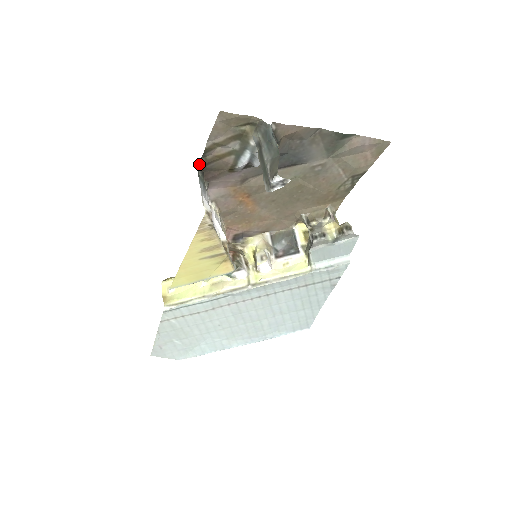
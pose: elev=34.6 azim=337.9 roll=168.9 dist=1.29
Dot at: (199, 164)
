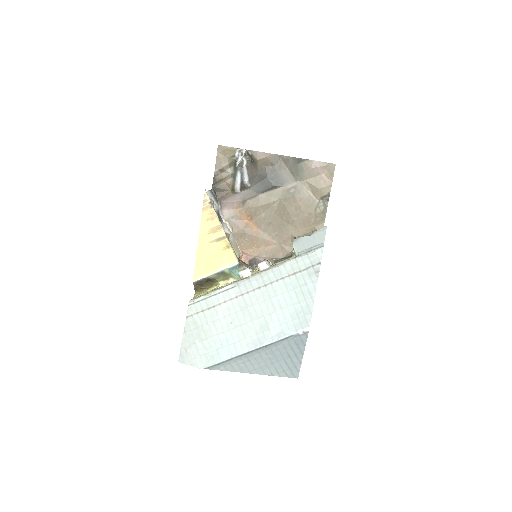
Dot at: (212, 185)
